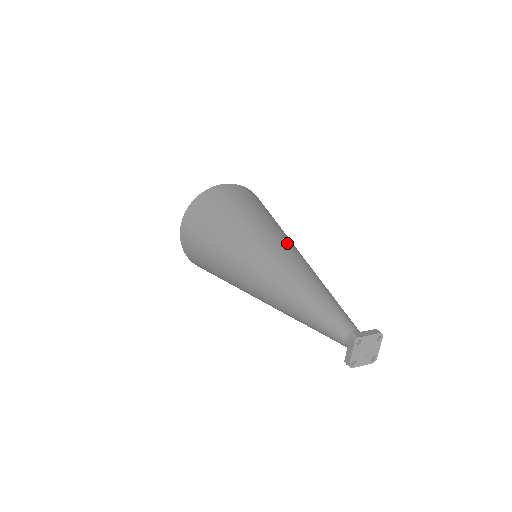
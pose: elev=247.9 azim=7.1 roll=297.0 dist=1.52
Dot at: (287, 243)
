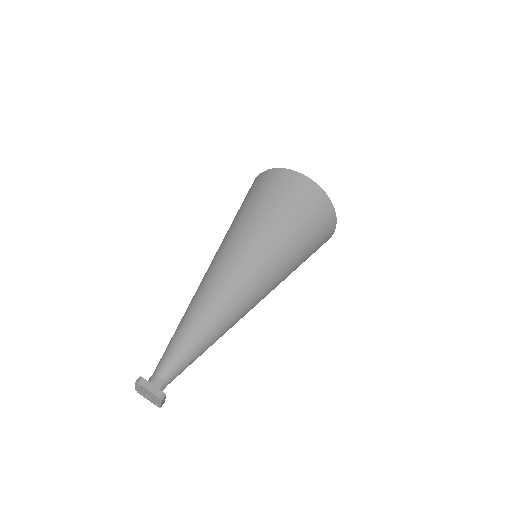
Dot at: (249, 271)
